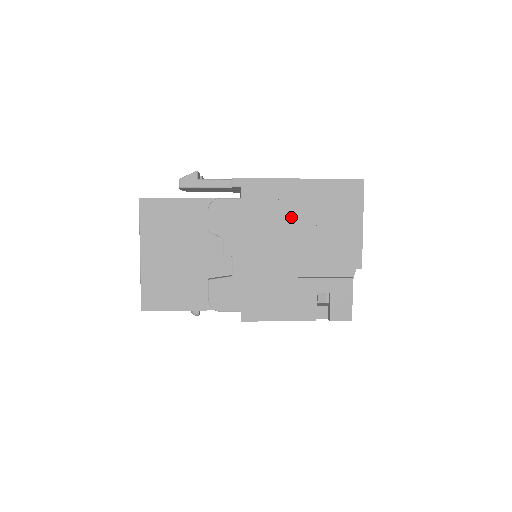
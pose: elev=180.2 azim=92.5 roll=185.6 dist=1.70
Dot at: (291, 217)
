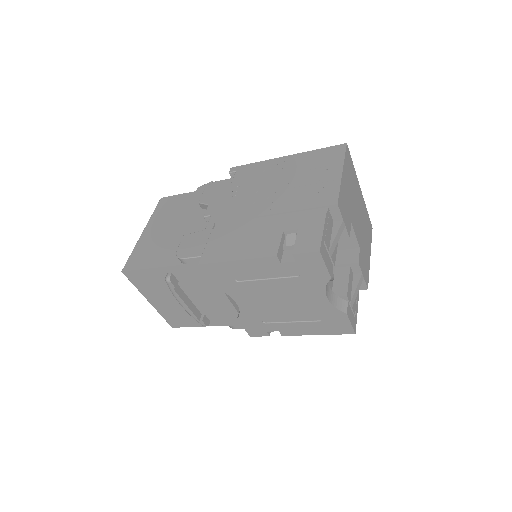
Dot at: (272, 180)
